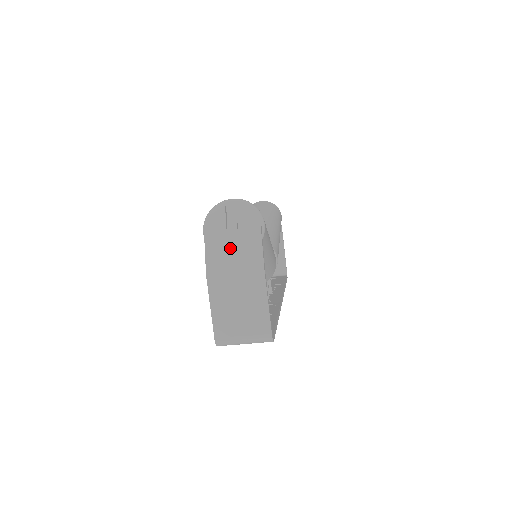
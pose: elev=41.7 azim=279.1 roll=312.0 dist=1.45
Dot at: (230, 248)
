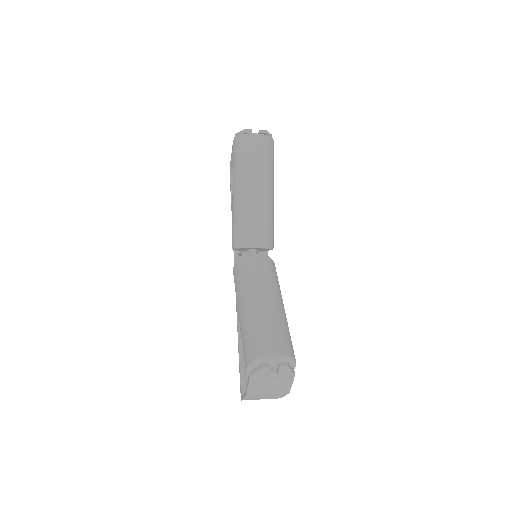
Dot at: (268, 385)
